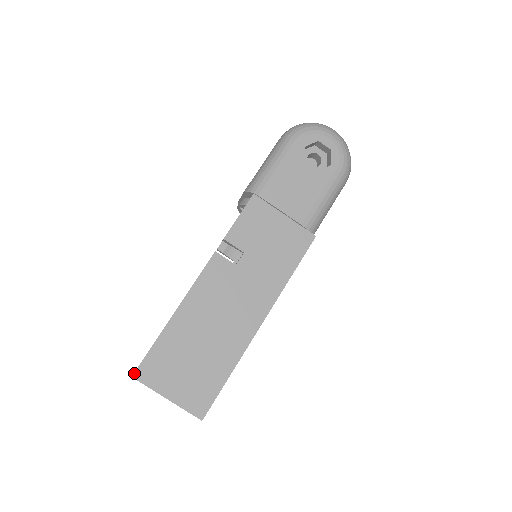
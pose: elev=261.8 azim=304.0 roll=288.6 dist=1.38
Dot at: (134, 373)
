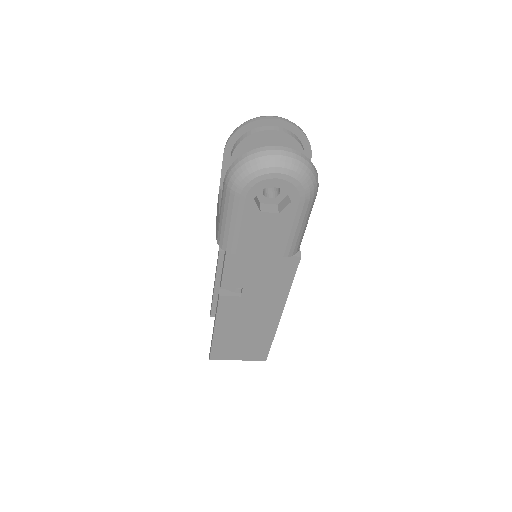
Dot at: (210, 358)
